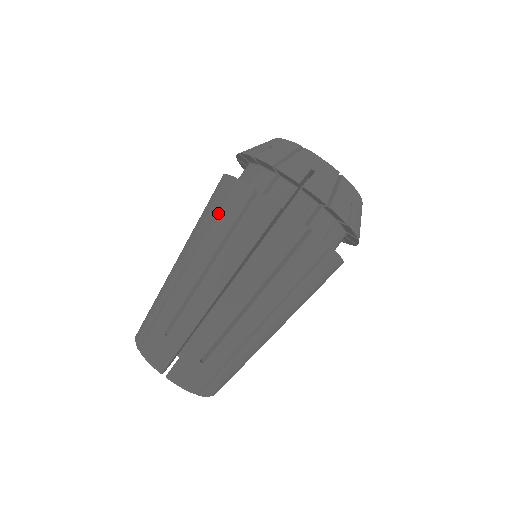
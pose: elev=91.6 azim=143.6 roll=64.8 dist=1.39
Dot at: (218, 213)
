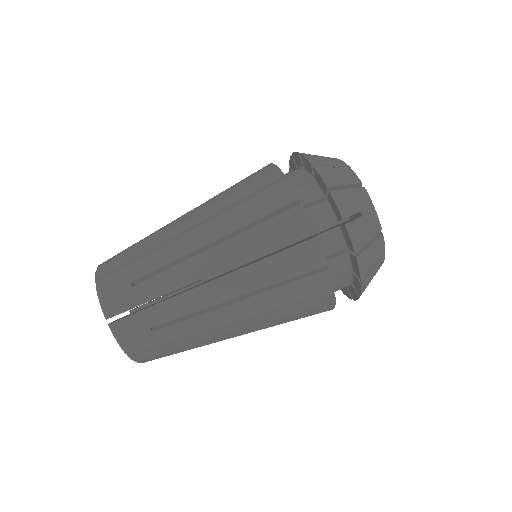
Dot at: occluded
